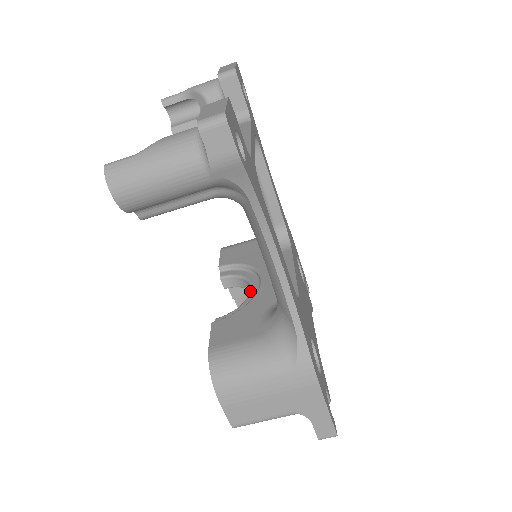
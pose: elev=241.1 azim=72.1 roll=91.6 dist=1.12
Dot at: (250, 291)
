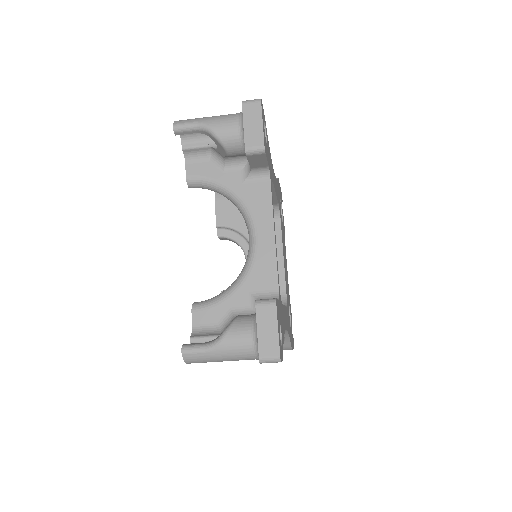
Dot at: occluded
